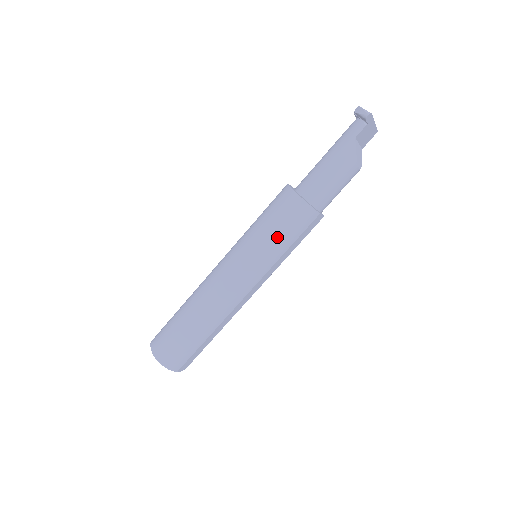
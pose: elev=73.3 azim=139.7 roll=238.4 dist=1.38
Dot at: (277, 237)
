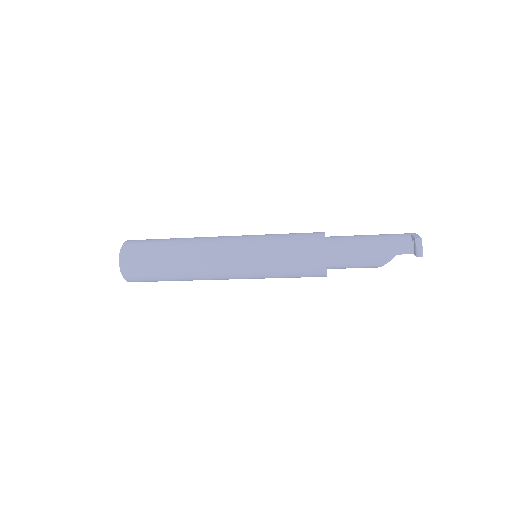
Dot at: (285, 271)
